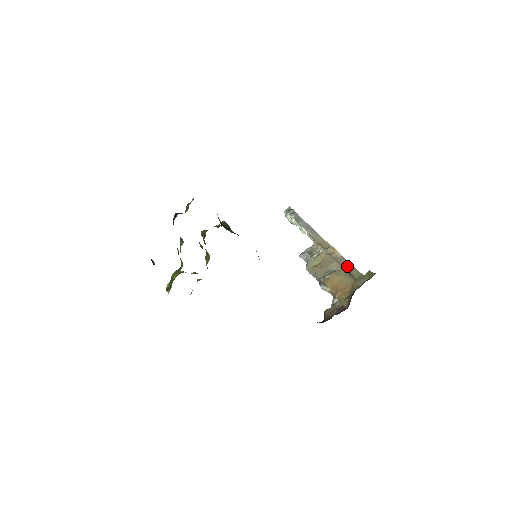
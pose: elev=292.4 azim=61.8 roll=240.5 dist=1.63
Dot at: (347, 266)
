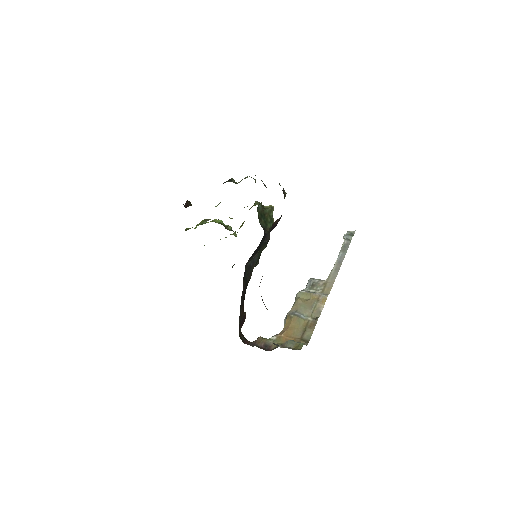
Dot at: (312, 322)
